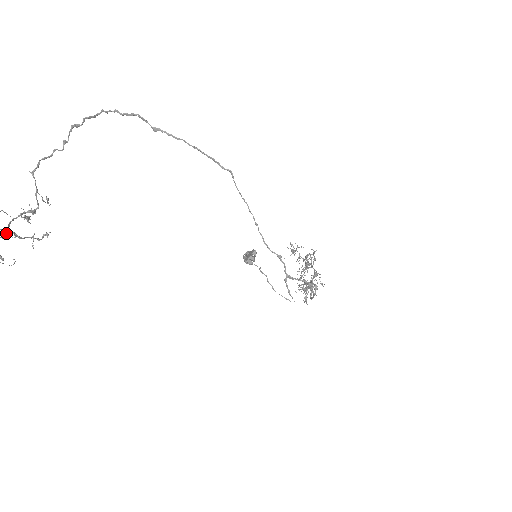
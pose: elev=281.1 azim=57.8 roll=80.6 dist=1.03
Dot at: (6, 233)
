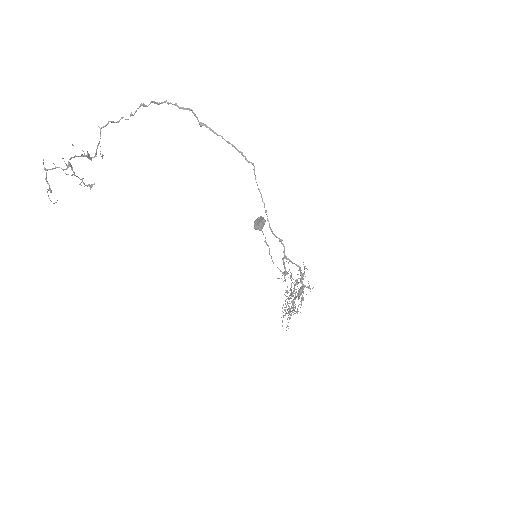
Dot at: (66, 164)
